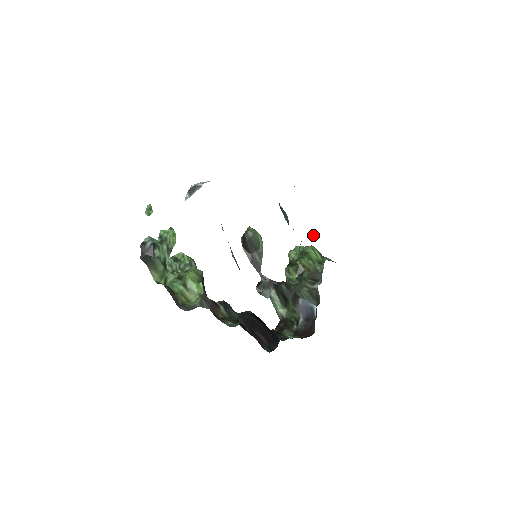
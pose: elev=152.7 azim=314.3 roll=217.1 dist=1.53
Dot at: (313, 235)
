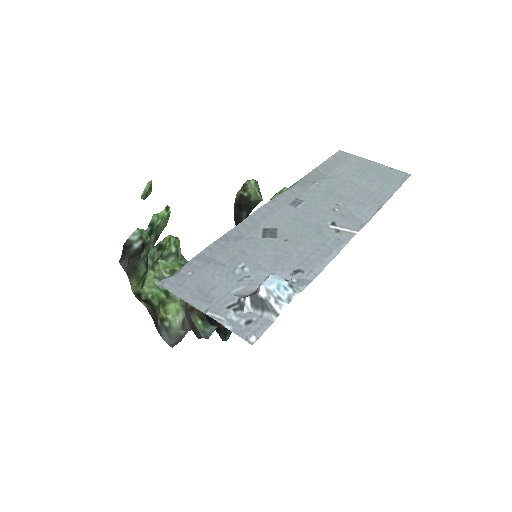
Dot at: occluded
